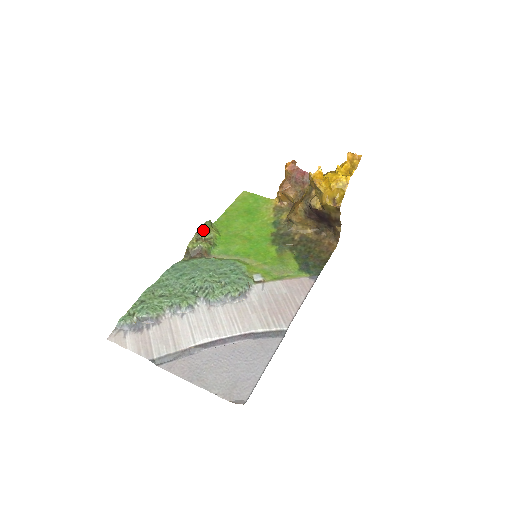
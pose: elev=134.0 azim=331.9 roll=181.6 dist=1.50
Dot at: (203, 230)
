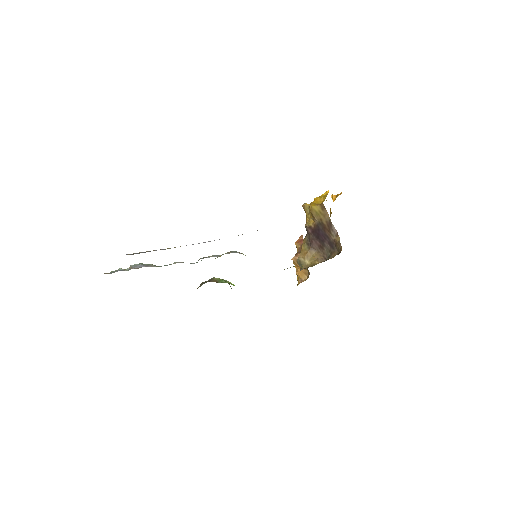
Dot at: occluded
